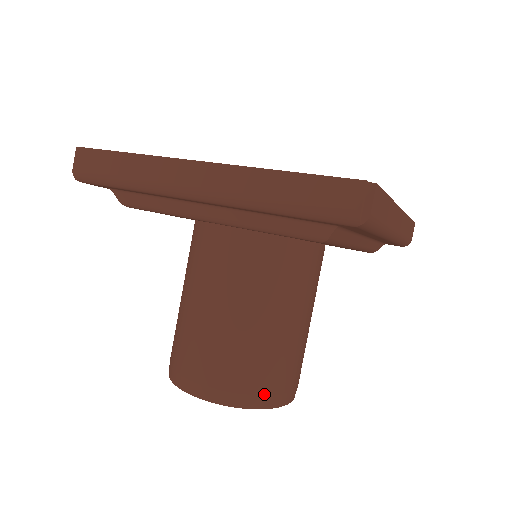
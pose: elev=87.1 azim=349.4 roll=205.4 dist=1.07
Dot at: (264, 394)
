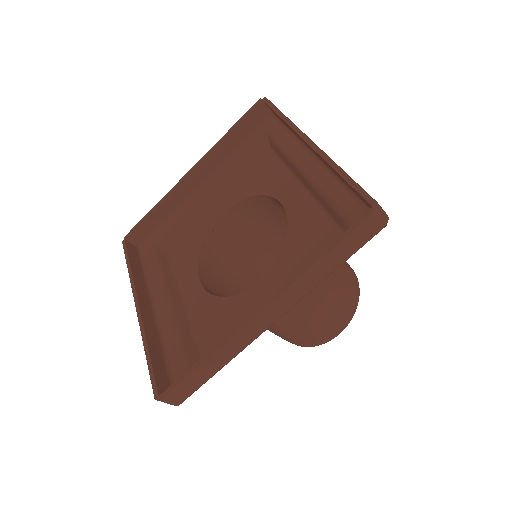
Dot at: (355, 291)
